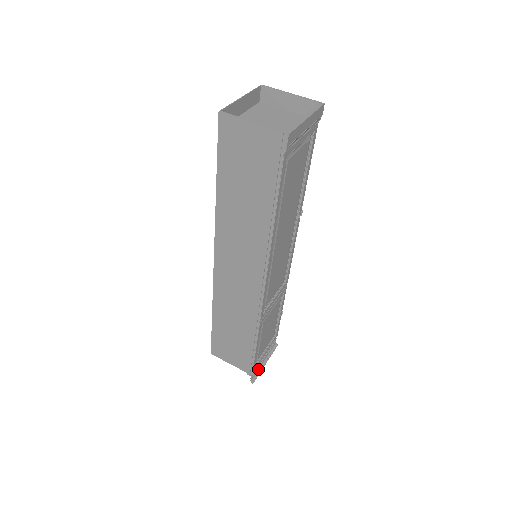
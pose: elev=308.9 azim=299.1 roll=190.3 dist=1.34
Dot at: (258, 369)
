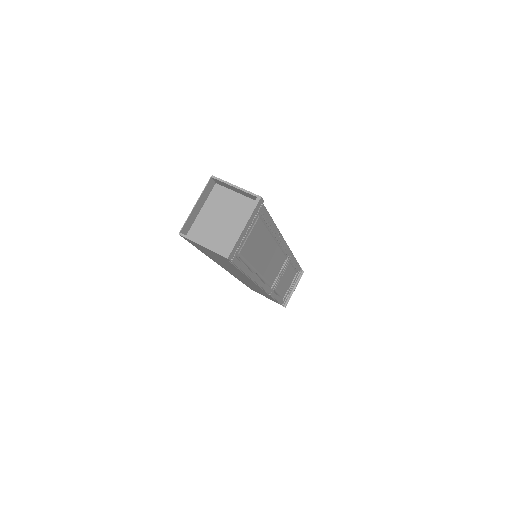
Dot at: (289, 295)
